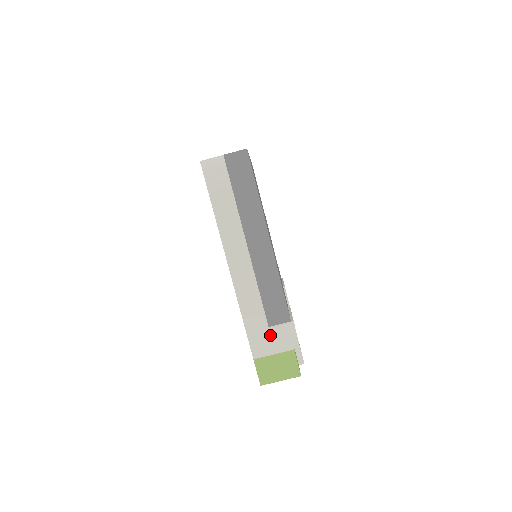
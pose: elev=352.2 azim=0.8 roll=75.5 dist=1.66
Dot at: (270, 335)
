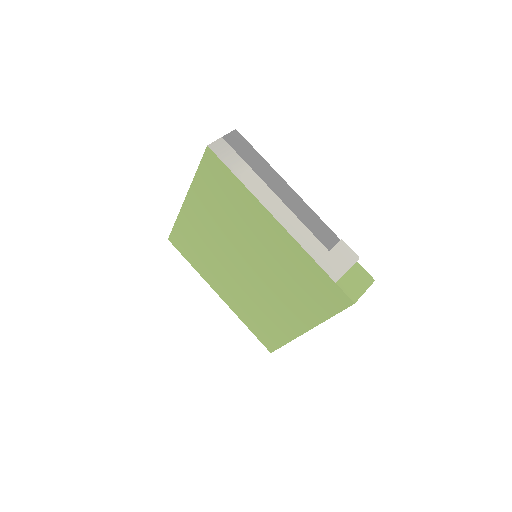
Dot at: (334, 257)
